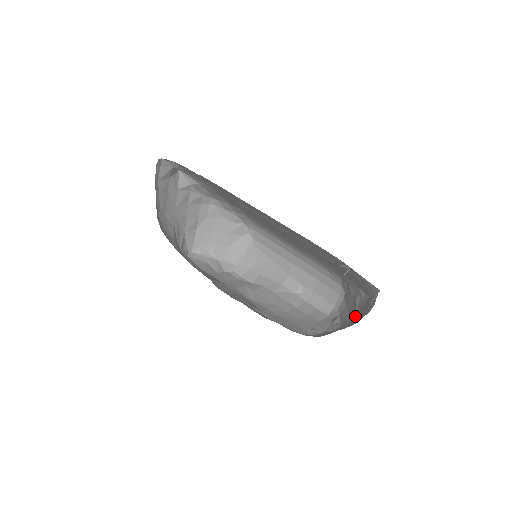
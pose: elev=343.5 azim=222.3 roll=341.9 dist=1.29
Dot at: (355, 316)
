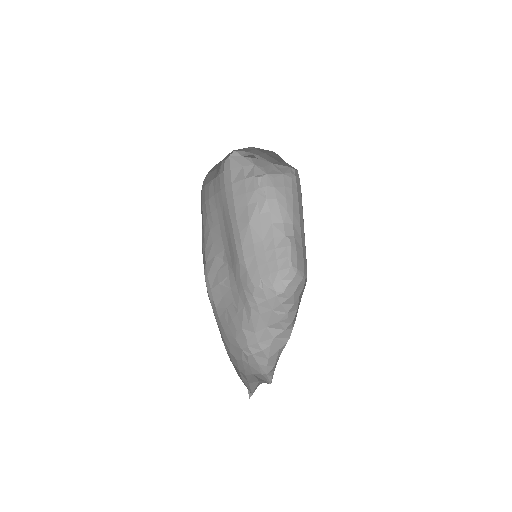
Dot at: (276, 331)
